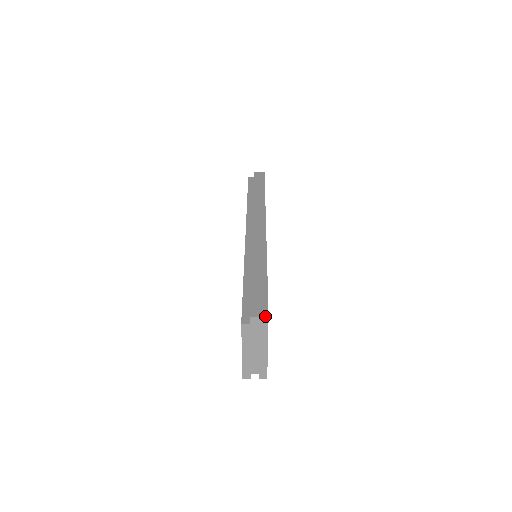
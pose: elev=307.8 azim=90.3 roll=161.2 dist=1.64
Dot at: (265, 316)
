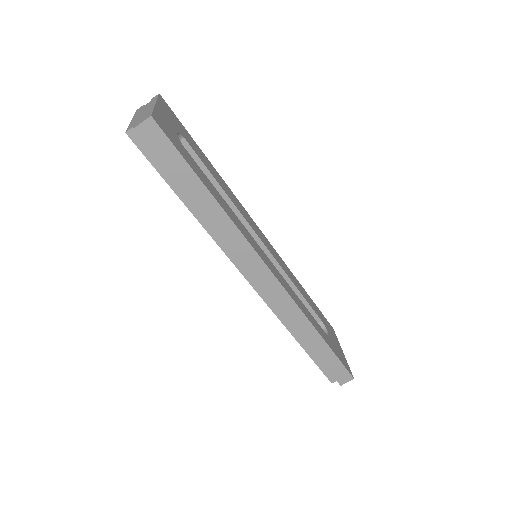
Dot at: occluded
